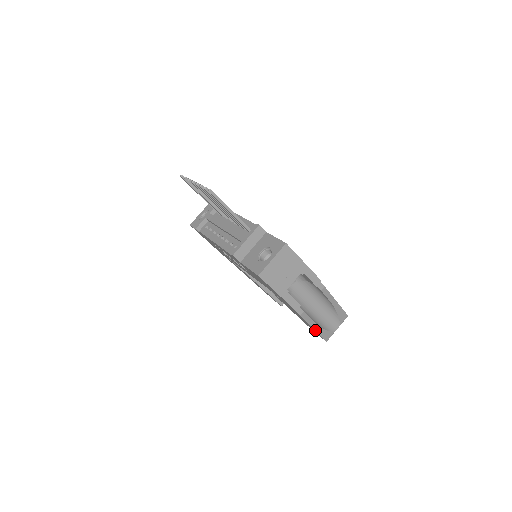
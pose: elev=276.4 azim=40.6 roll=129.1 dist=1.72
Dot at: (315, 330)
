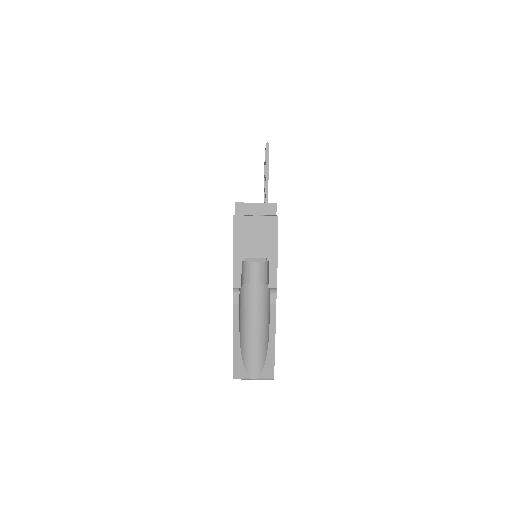
Dot at: (234, 345)
